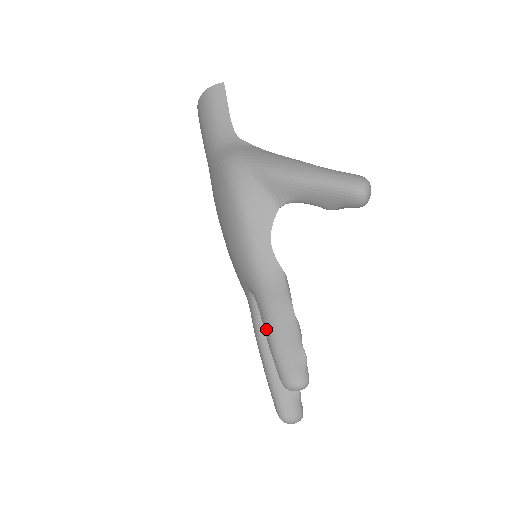
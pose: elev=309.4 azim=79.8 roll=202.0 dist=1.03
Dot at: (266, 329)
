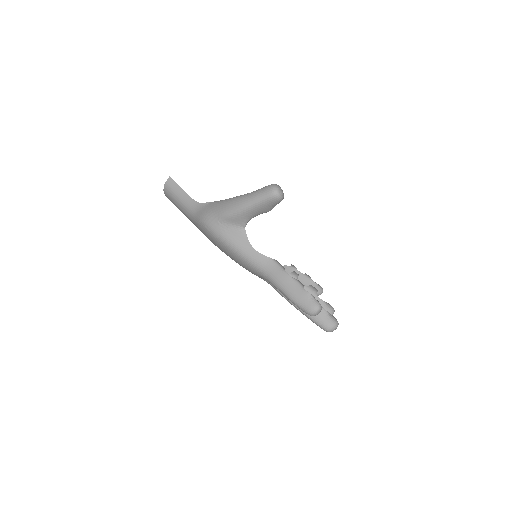
Dot at: (283, 294)
